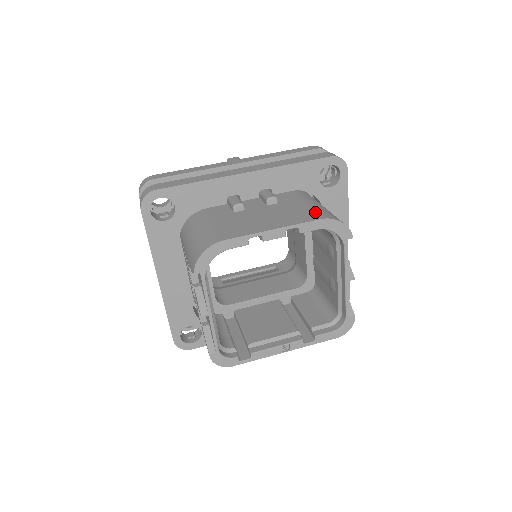
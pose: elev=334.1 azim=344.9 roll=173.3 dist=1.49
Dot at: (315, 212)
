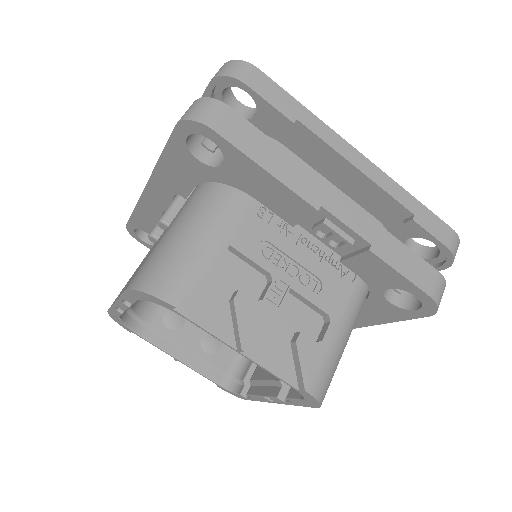
Dot at: (141, 266)
